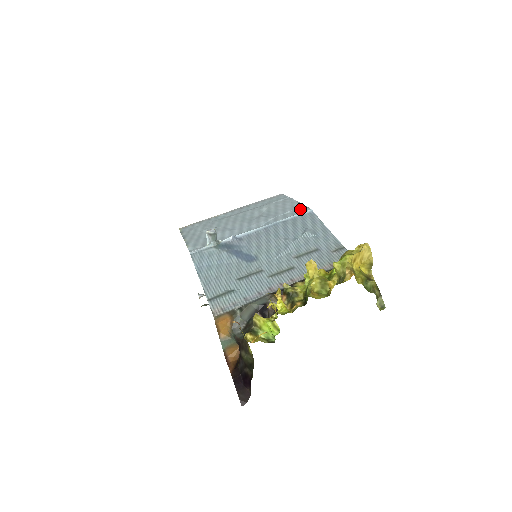
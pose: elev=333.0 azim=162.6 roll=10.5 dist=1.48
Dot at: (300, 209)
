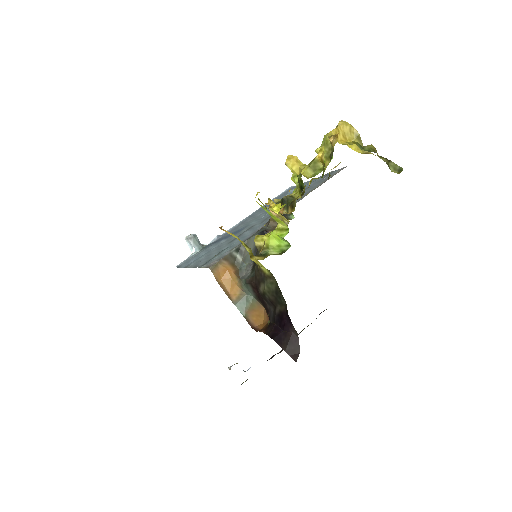
Dot at: occluded
